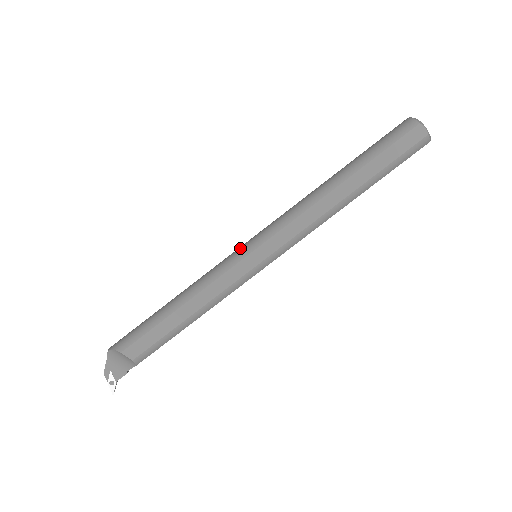
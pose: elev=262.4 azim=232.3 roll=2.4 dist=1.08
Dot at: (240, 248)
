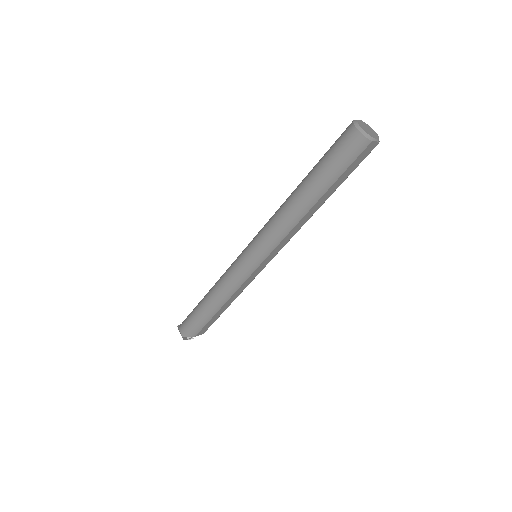
Dot at: (246, 264)
